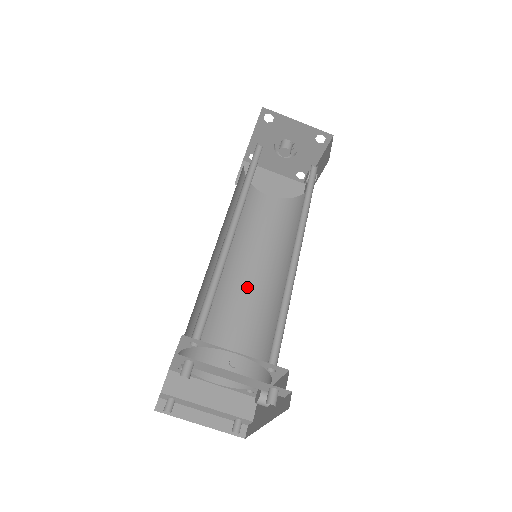
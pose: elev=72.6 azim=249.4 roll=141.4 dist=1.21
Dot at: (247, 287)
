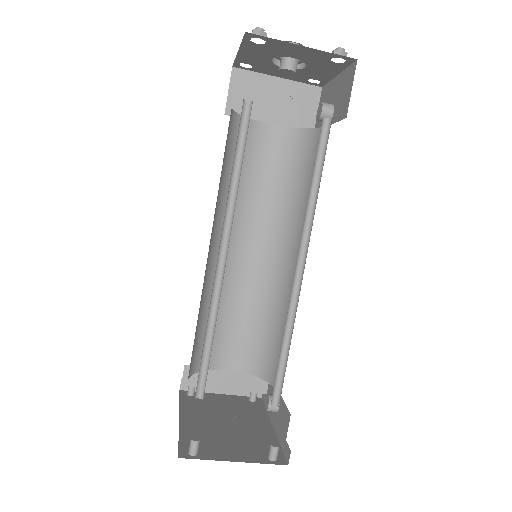
Dot at: (252, 265)
